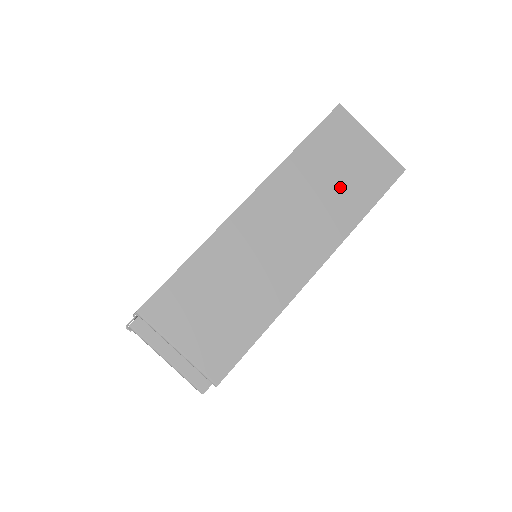
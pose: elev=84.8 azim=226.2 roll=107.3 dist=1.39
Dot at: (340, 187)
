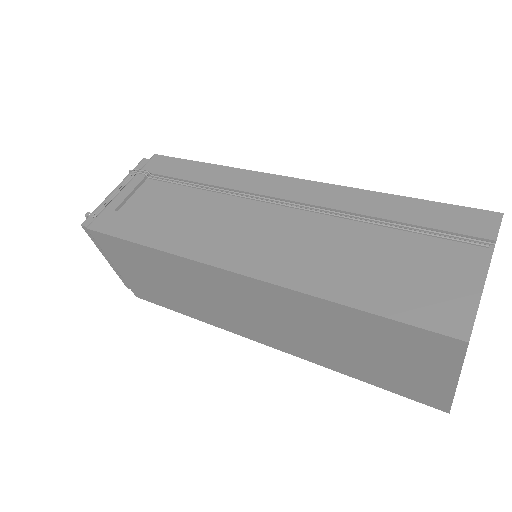
Dot at: (352, 354)
